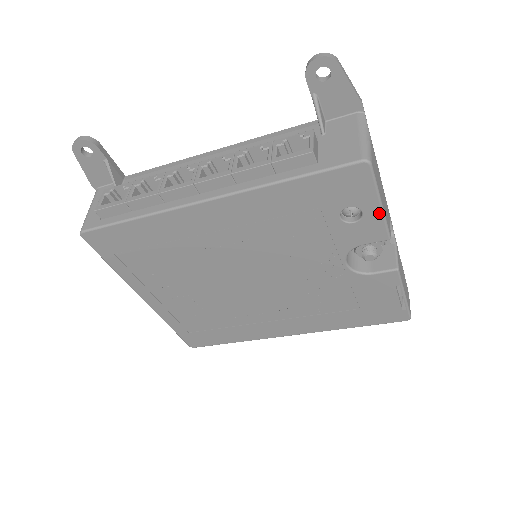
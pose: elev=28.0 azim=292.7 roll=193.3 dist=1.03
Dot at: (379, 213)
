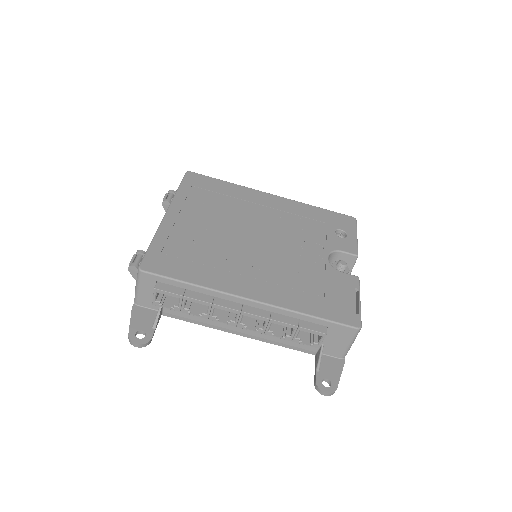
Dot at: (355, 239)
